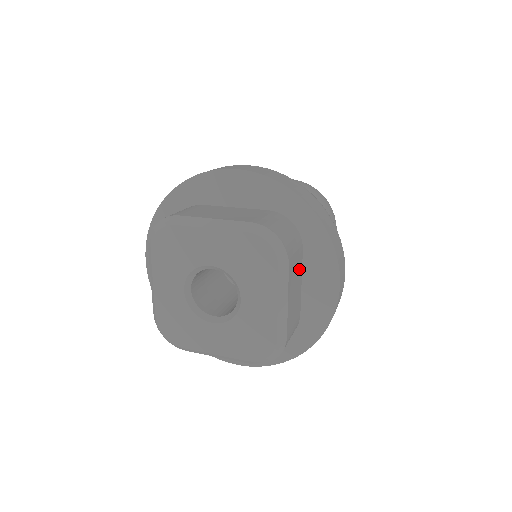
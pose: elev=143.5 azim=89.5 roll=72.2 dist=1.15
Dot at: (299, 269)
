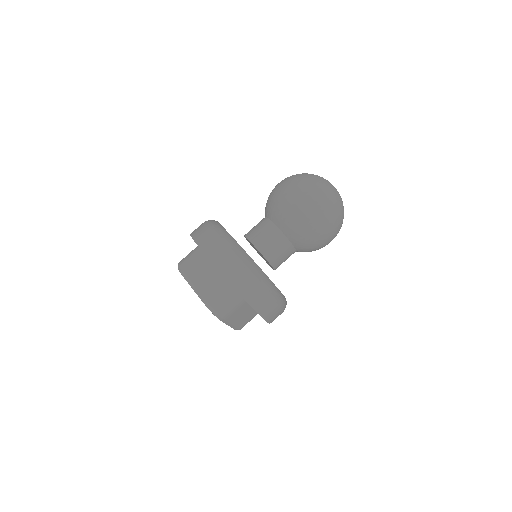
Dot at: (245, 307)
